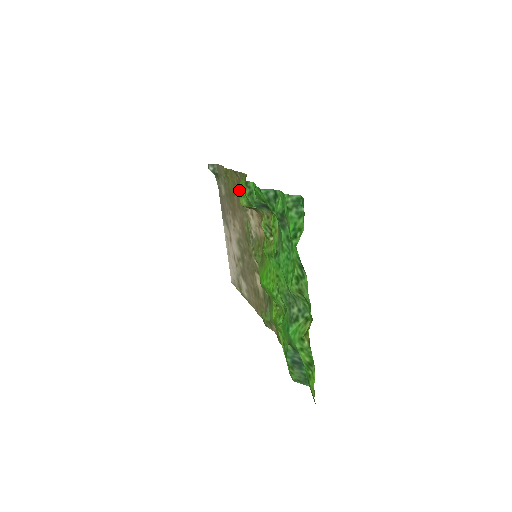
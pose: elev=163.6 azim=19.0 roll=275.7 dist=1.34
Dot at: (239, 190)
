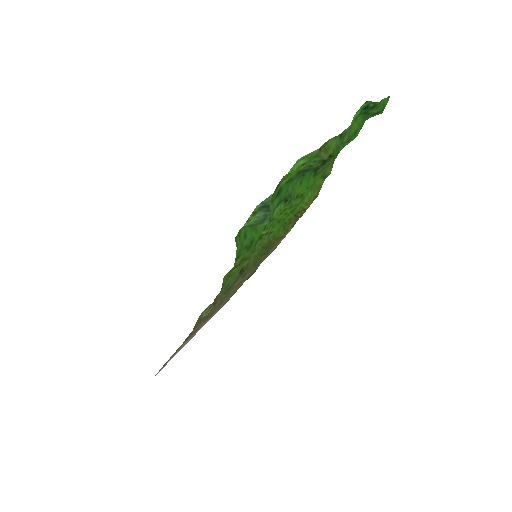
Dot at: occluded
